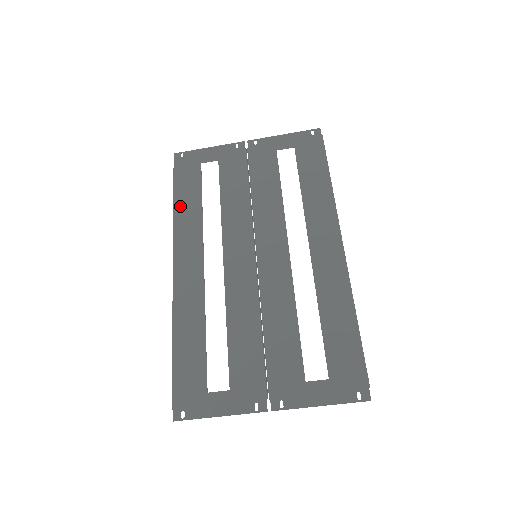
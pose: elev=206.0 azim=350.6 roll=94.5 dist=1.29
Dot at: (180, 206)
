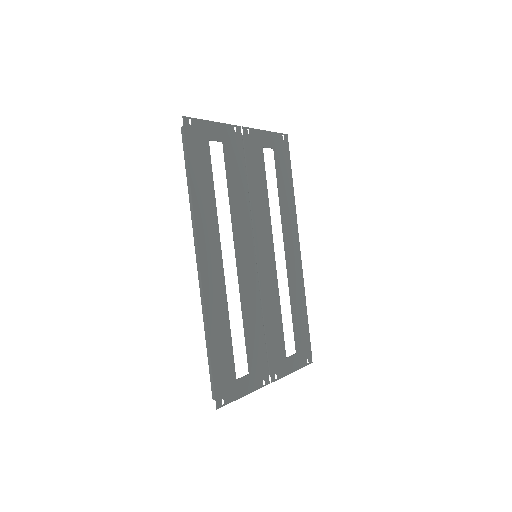
Dot at: (197, 191)
